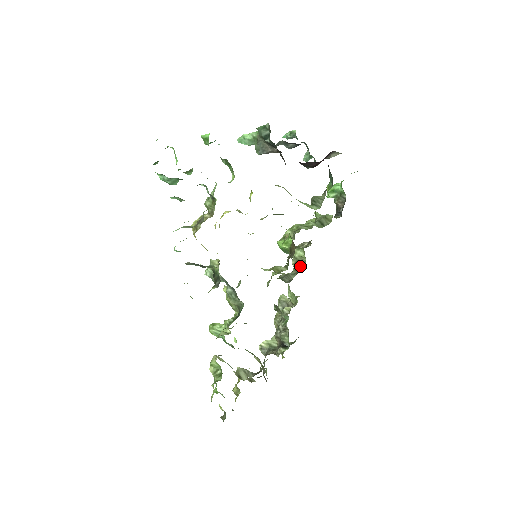
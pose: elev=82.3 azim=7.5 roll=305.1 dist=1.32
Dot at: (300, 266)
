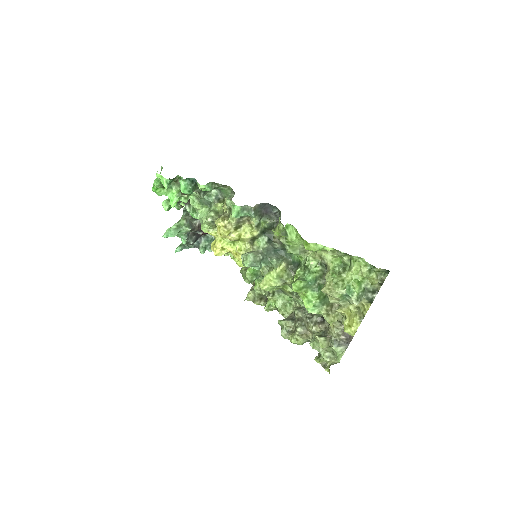
Dot at: occluded
